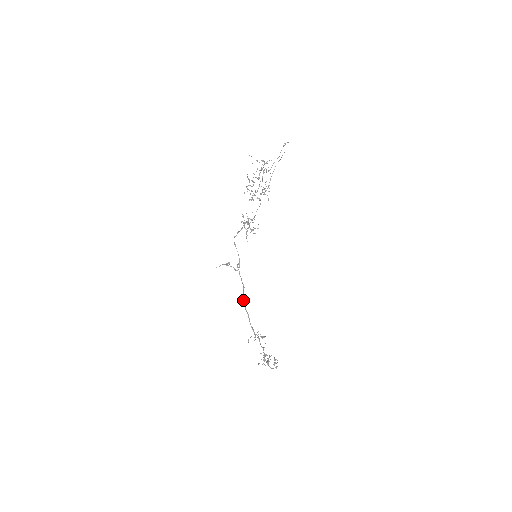
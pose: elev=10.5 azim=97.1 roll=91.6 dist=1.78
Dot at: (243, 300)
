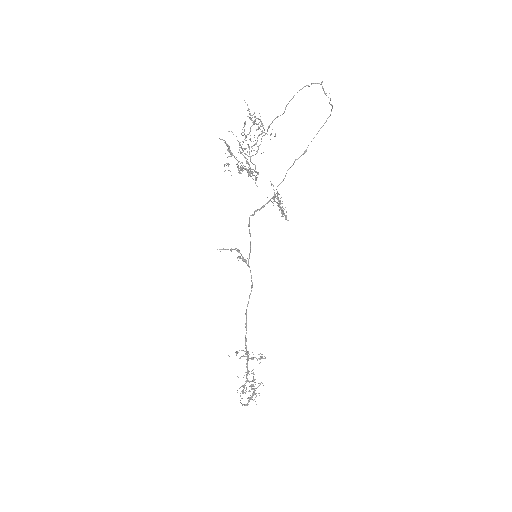
Dot at: (248, 301)
